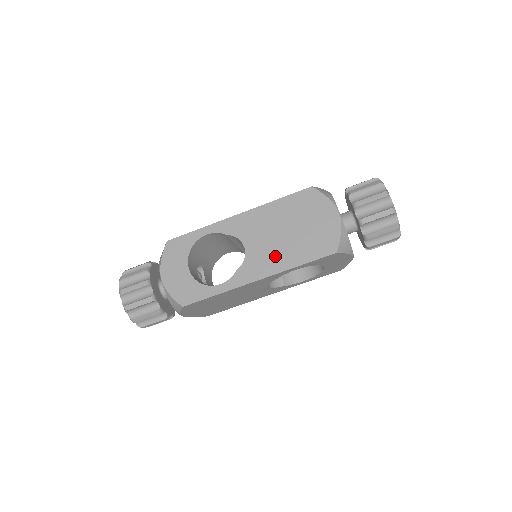
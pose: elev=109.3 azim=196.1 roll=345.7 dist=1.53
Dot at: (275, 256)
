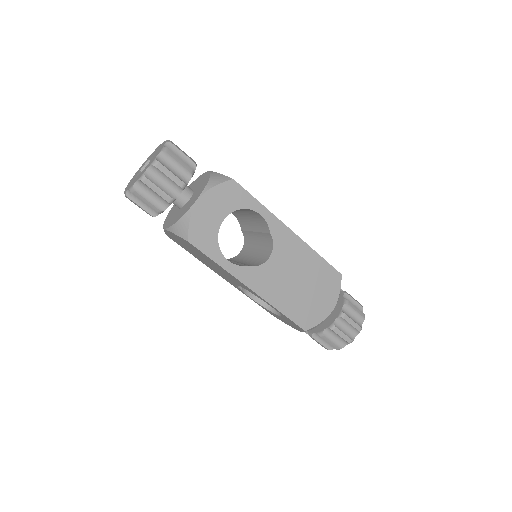
Dot at: (277, 288)
